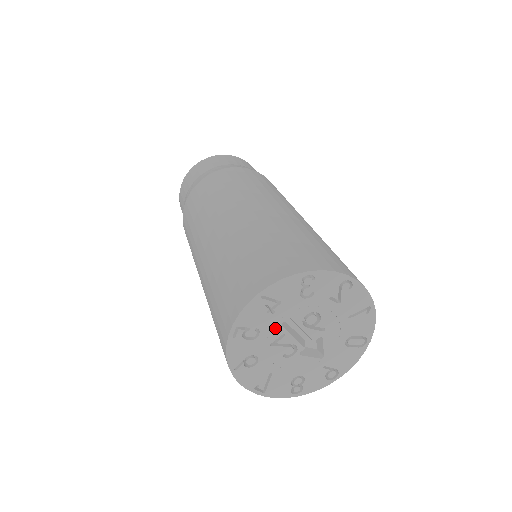
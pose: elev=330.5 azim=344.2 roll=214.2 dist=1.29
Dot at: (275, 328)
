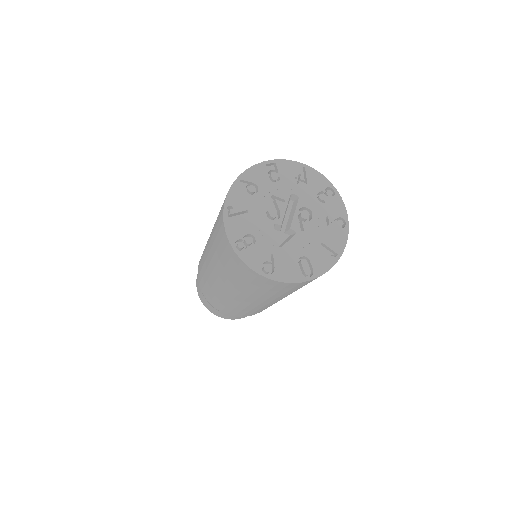
Dot at: (286, 191)
